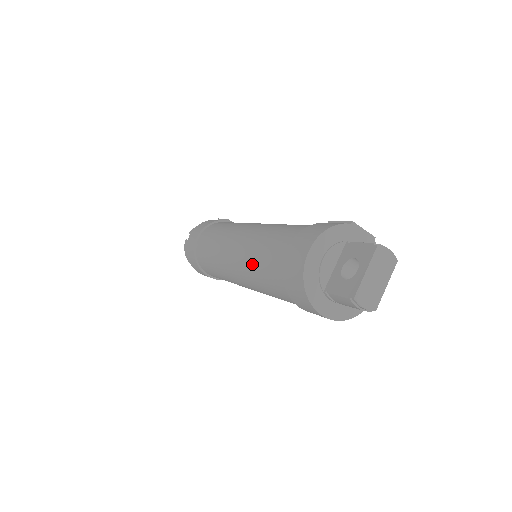
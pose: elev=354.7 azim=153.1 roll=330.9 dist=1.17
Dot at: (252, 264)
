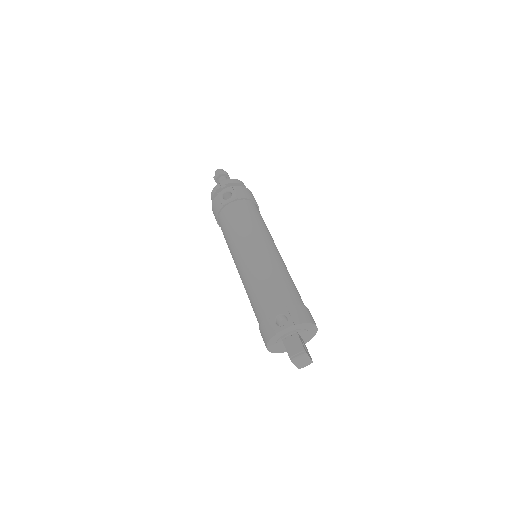
Dot at: occluded
